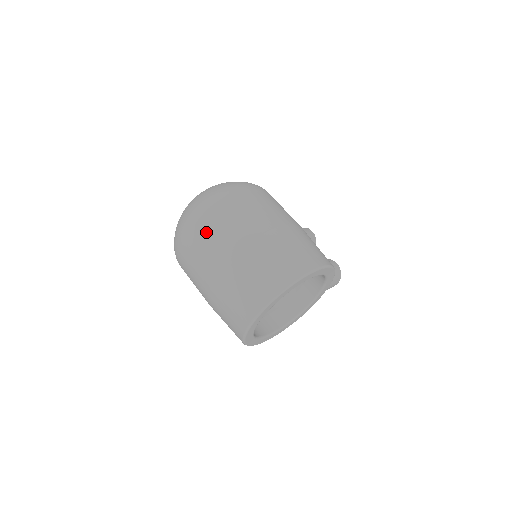
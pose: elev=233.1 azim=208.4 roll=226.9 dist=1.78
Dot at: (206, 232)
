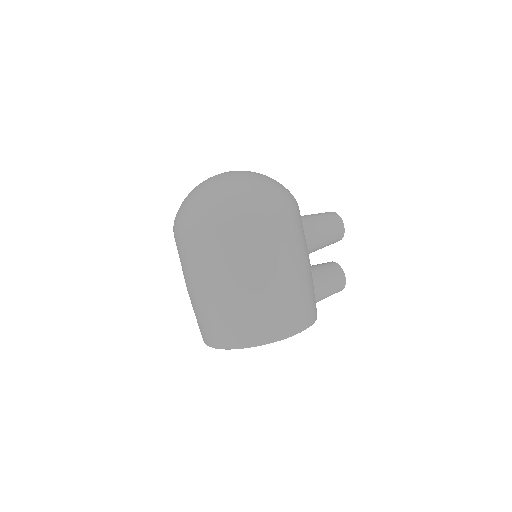
Dot at: (194, 251)
